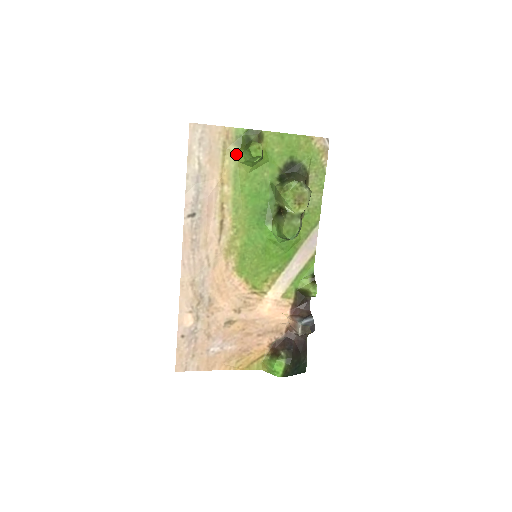
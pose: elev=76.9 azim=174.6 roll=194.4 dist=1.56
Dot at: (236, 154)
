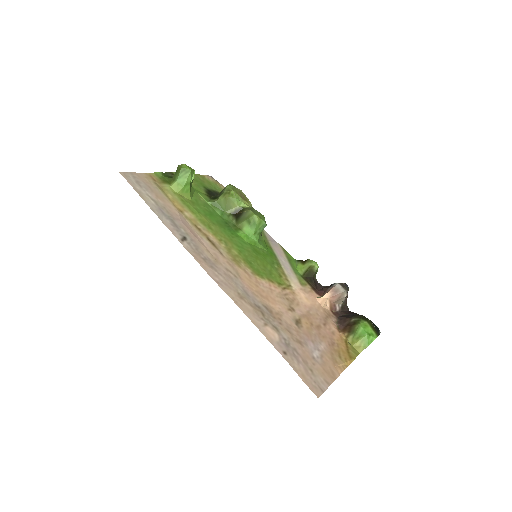
Dot at: (171, 188)
